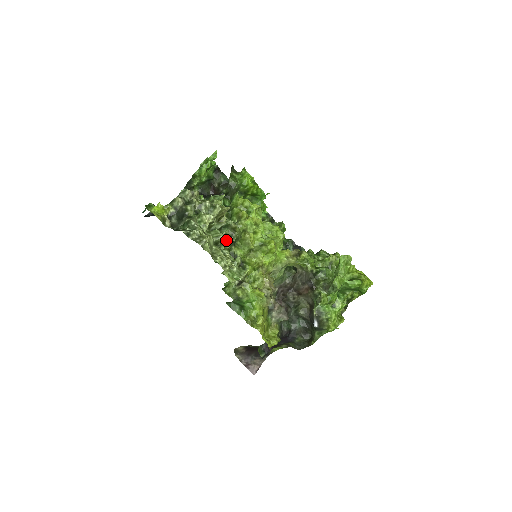
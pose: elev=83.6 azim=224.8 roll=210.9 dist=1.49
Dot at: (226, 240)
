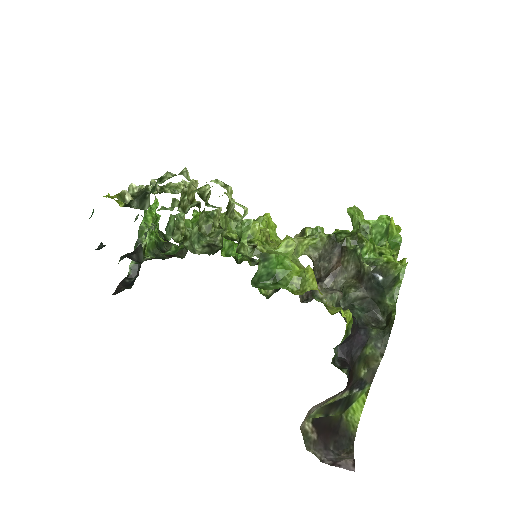
Dot at: (211, 211)
